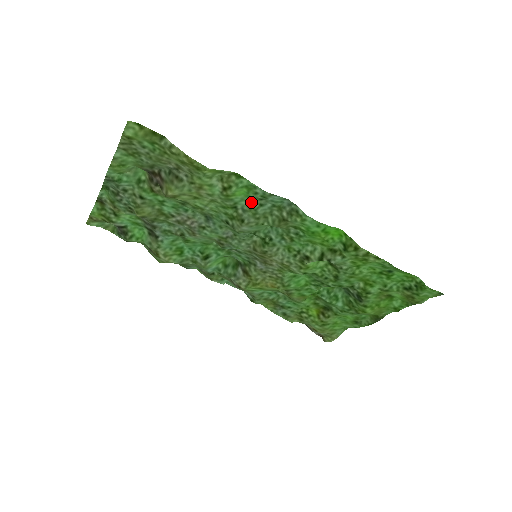
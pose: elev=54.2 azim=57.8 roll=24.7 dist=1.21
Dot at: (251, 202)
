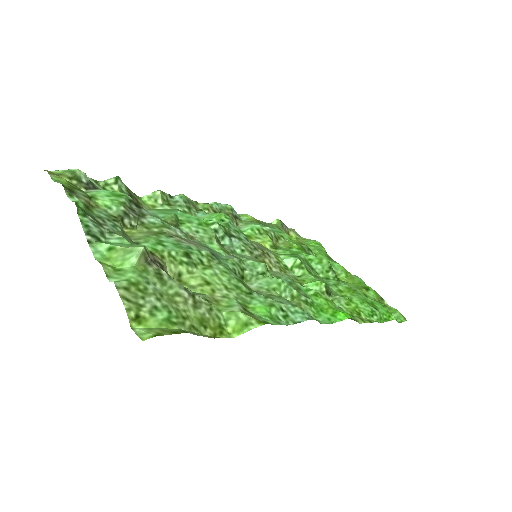
Dot at: (270, 301)
